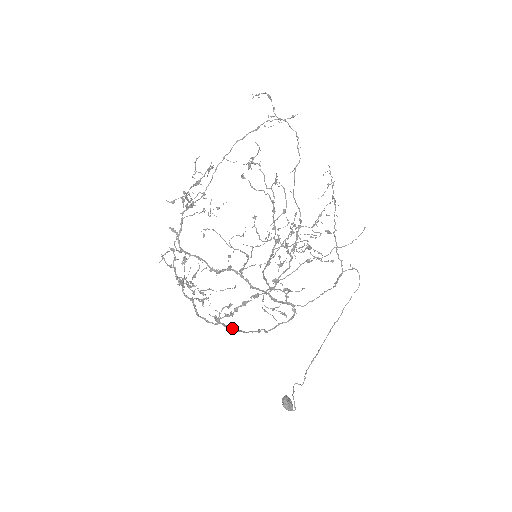
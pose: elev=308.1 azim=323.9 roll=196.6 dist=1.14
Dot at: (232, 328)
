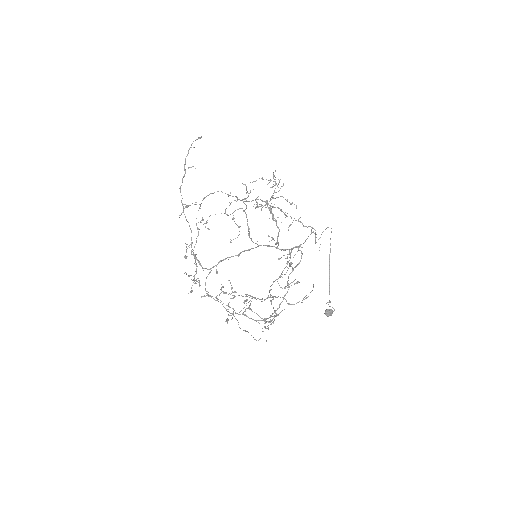
Dot at: (275, 311)
